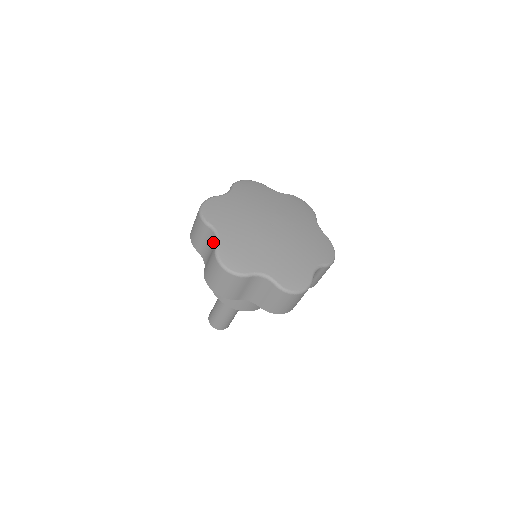
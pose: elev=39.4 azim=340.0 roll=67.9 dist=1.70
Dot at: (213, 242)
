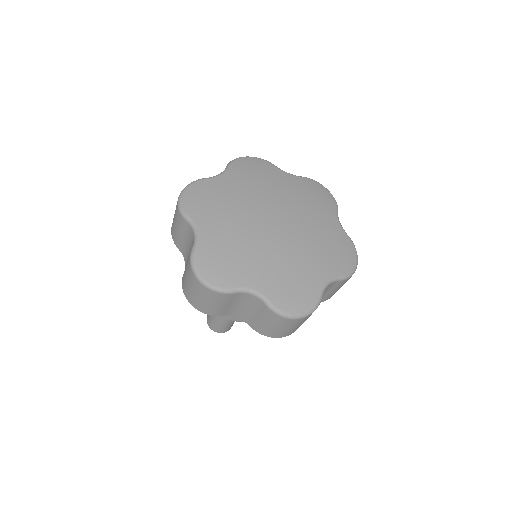
Dot at: (192, 242)
